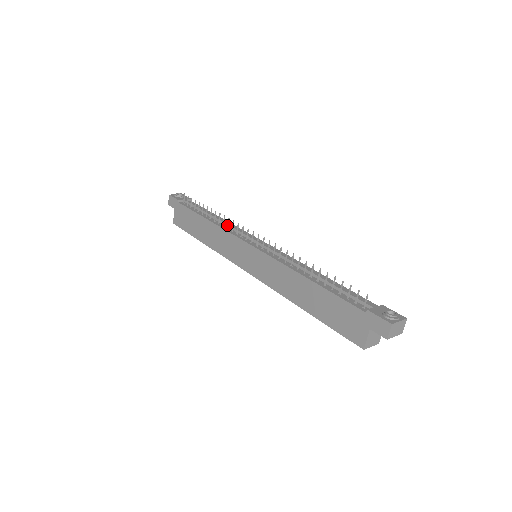
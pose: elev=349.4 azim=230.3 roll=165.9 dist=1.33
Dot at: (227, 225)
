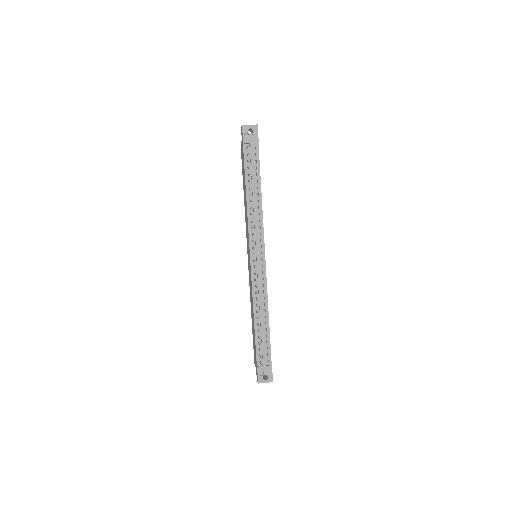
Dot at: (251, 221)
